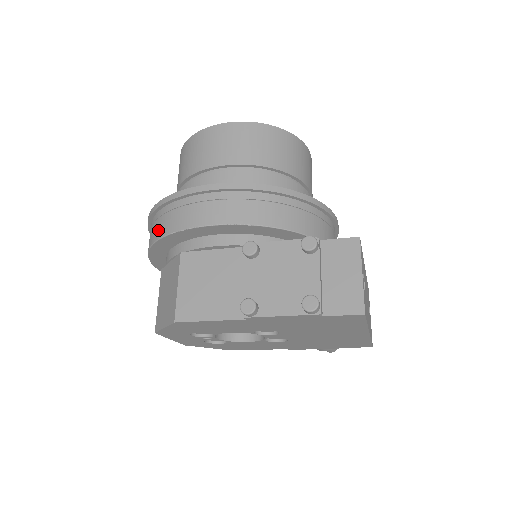
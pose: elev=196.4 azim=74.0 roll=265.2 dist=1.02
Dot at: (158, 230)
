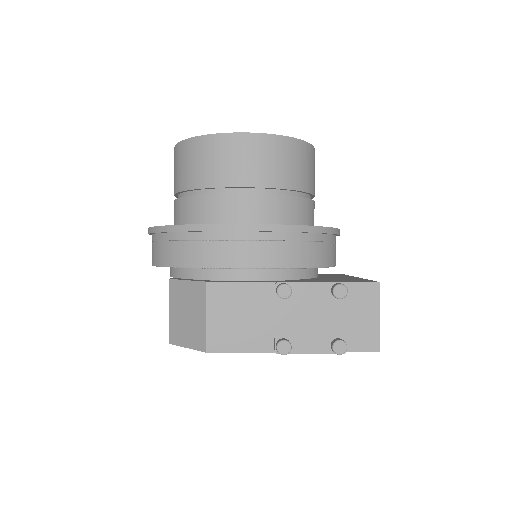
Dot at: (180, 256)
